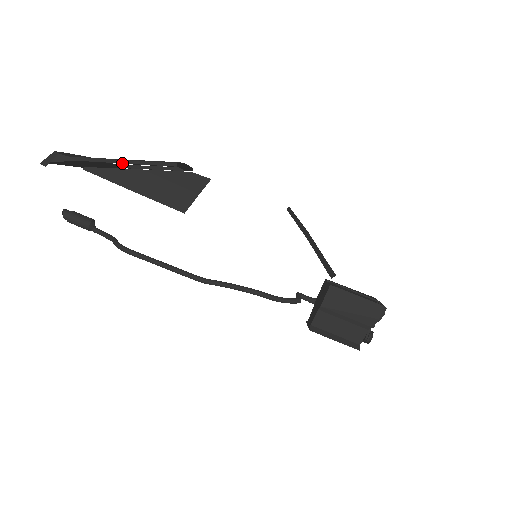
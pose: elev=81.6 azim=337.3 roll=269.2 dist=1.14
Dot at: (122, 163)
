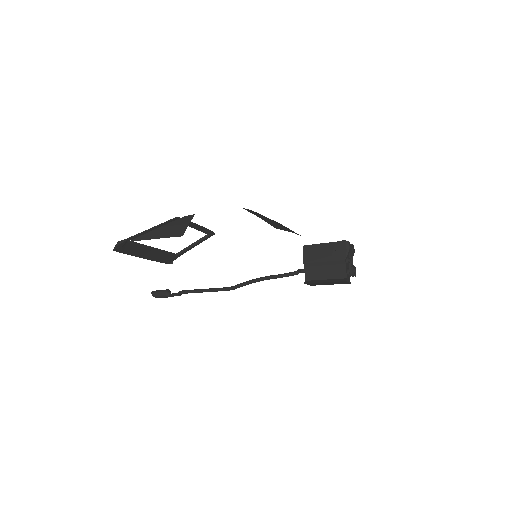
Dot at: (149, 230)
